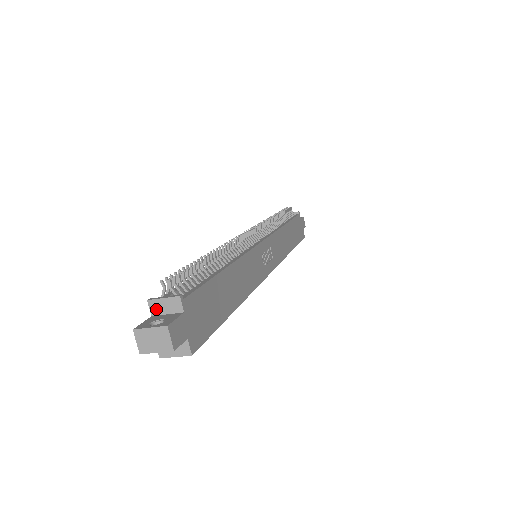
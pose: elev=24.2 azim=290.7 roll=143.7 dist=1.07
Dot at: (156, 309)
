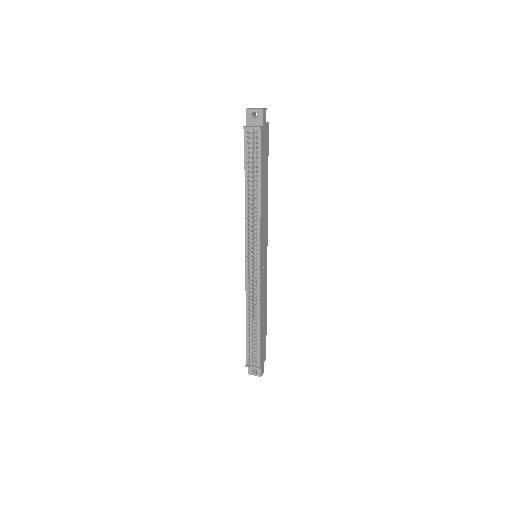
Dot at: occluded
